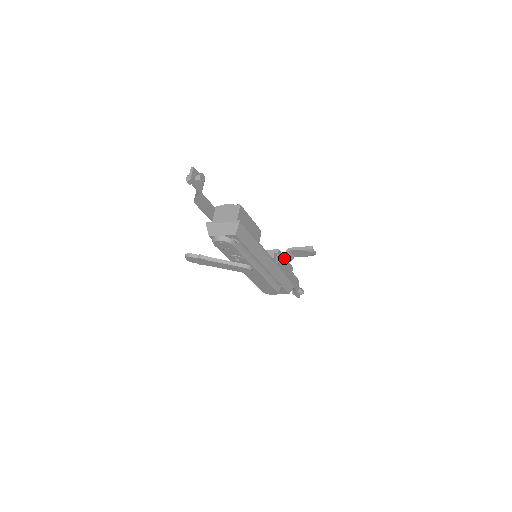
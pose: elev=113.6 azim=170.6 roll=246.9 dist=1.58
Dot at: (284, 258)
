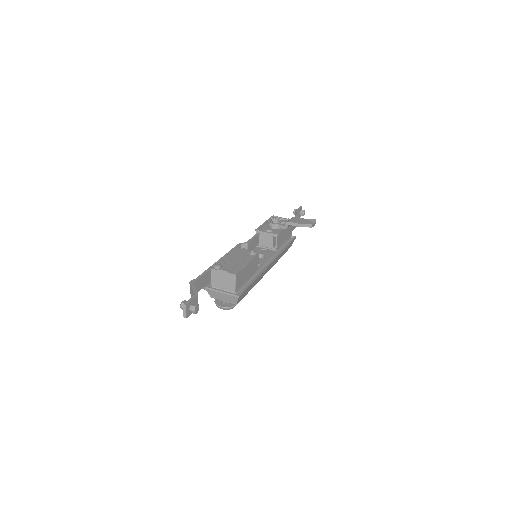
Dot at: (283, 229)
